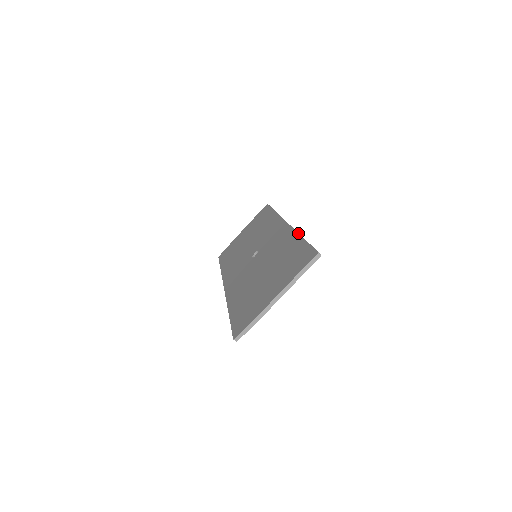
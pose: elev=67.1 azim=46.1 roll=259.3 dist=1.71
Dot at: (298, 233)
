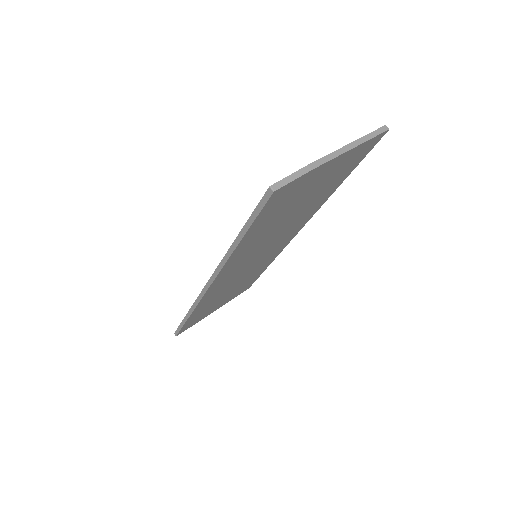
Dot at: occluded
